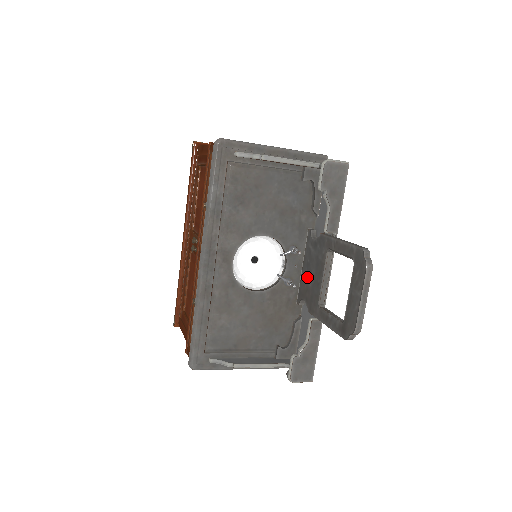
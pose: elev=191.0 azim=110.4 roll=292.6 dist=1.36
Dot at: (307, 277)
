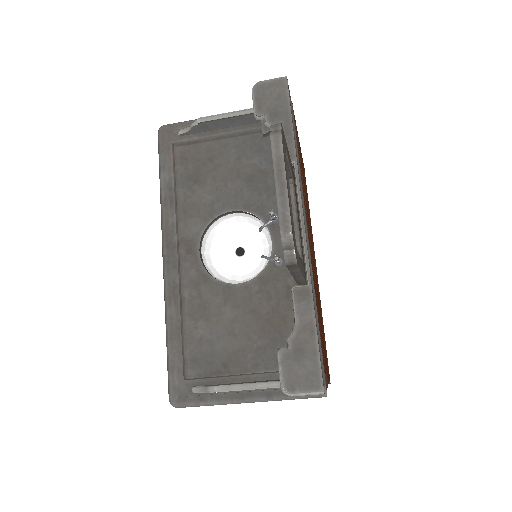
Dot at: occluded
